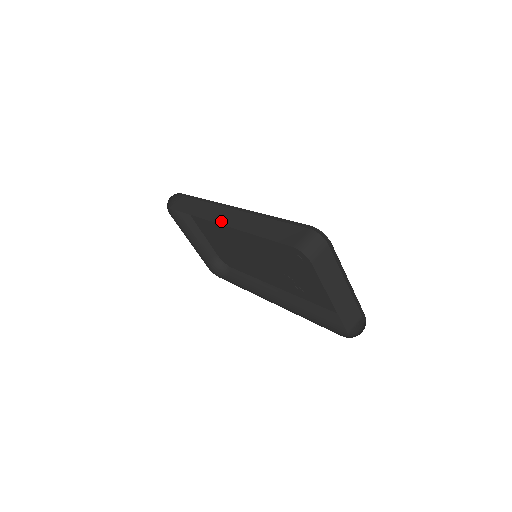
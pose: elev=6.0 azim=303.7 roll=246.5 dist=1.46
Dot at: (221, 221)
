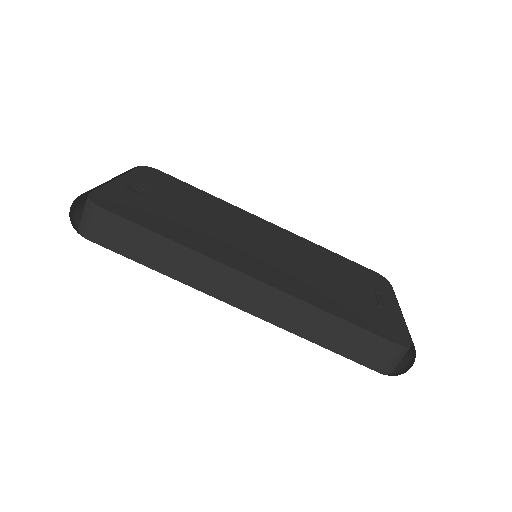
Dot at: (235, 303)
